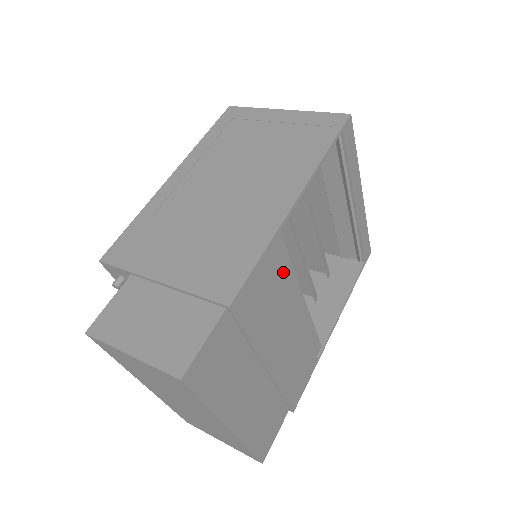
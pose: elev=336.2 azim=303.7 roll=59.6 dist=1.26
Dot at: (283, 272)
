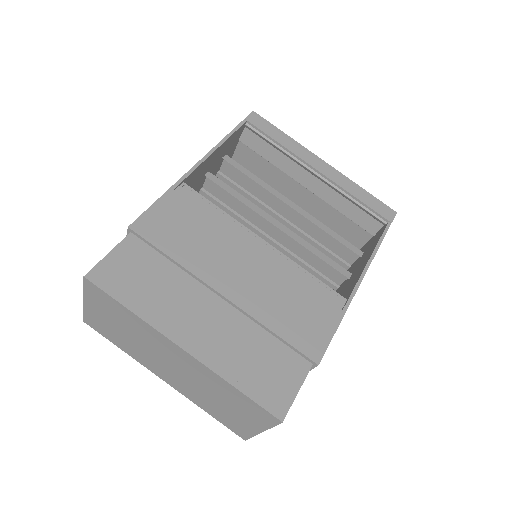
Dot at: (205, 212)
